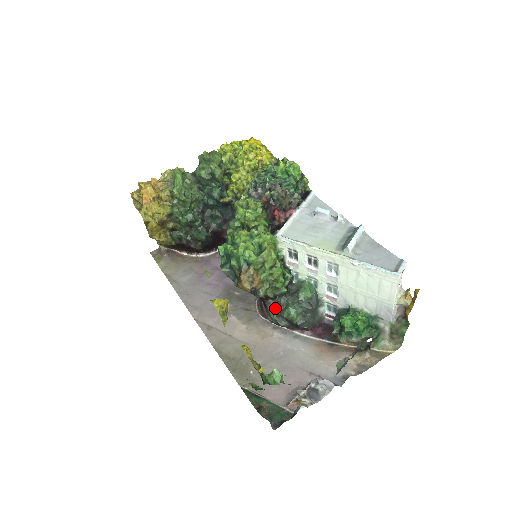
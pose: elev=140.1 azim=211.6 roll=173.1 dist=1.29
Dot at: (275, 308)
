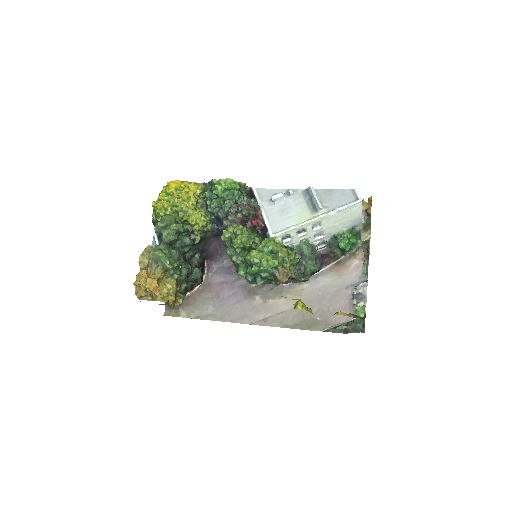
Dot at: (298, 274)
